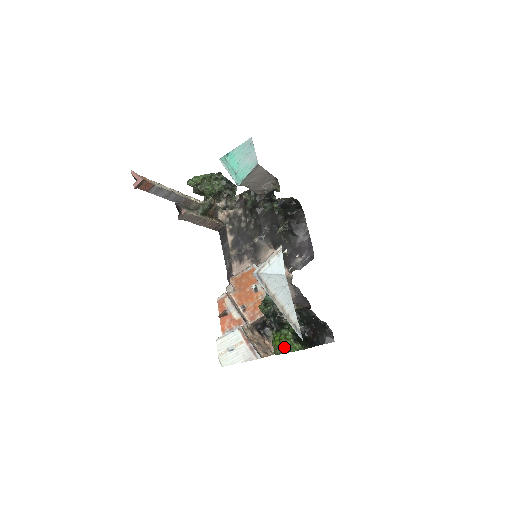
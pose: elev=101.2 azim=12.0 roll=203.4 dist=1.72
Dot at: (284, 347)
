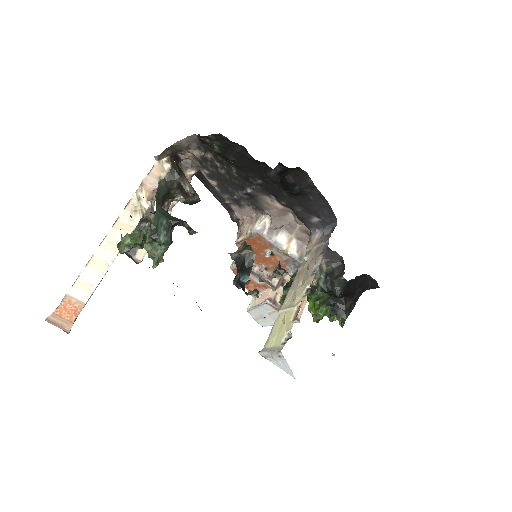
Dot at: occluded
